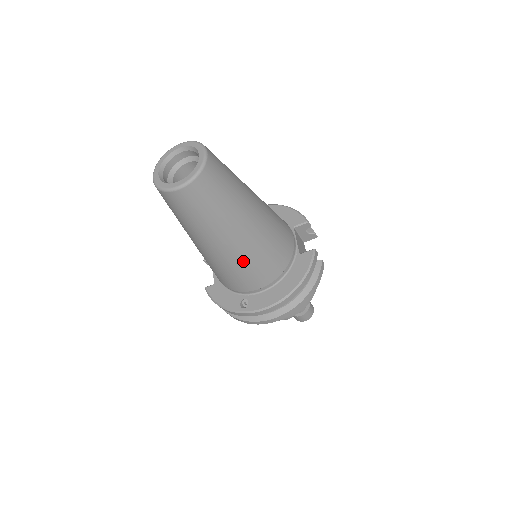
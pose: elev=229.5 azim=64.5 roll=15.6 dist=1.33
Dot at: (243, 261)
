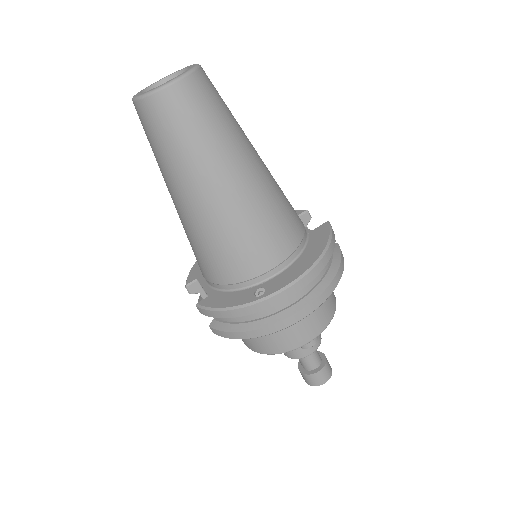
Dot at: (253, 213)
